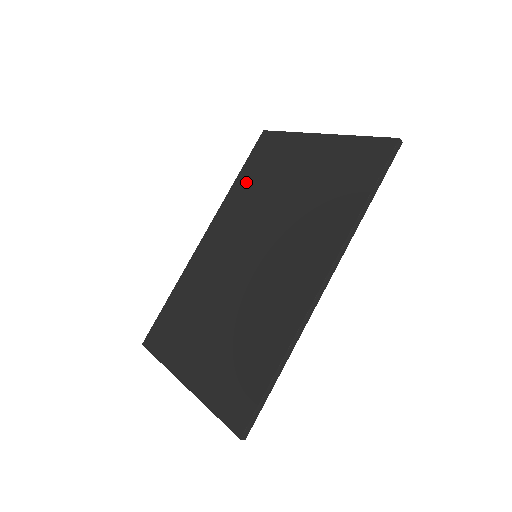
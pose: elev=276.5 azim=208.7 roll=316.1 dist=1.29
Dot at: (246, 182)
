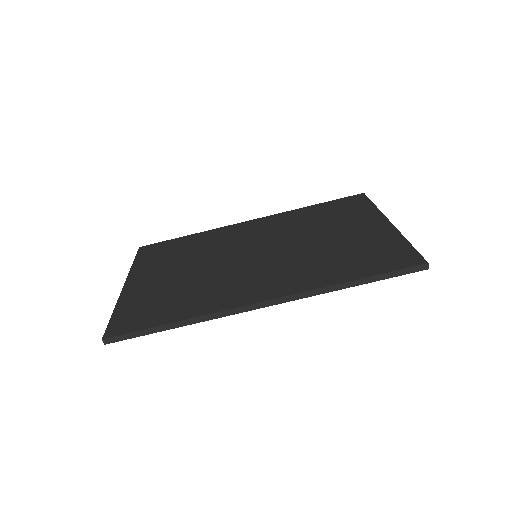
Dot at: (312, 212)
